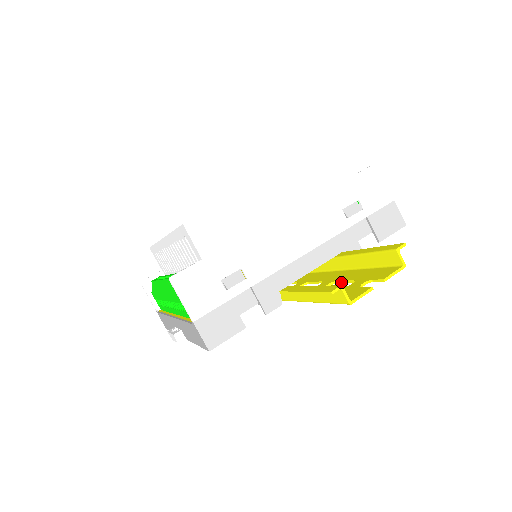
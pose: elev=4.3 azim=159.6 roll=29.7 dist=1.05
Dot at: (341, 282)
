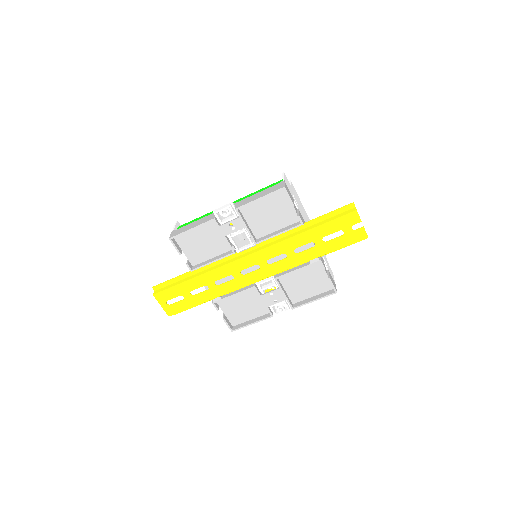
Dot at: (331, 240)
